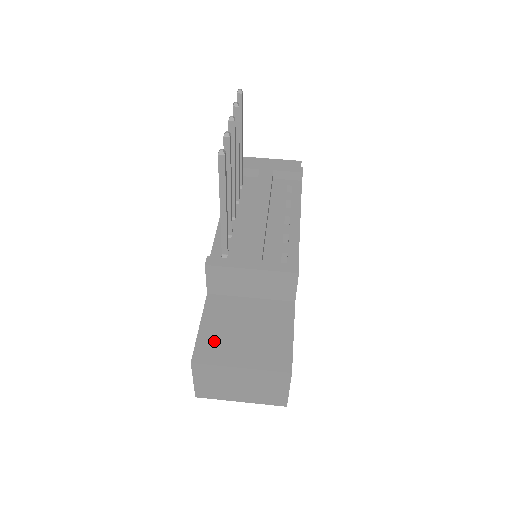
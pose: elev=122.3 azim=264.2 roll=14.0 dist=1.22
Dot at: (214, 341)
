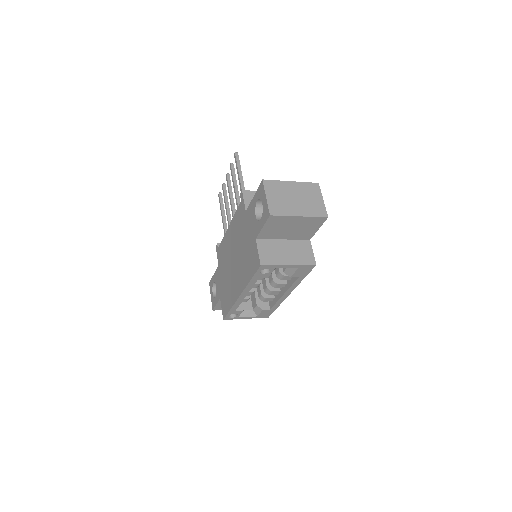
Dot at: occluded
